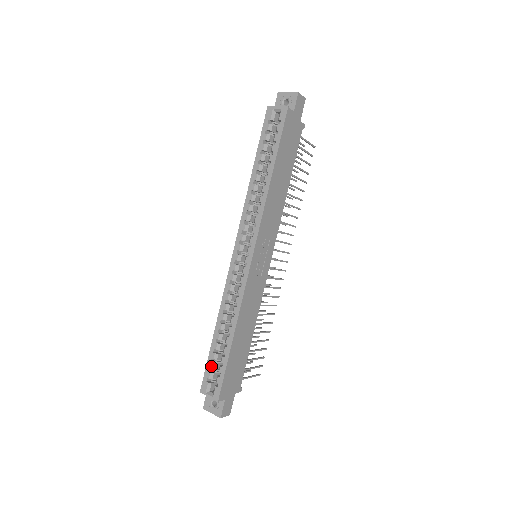
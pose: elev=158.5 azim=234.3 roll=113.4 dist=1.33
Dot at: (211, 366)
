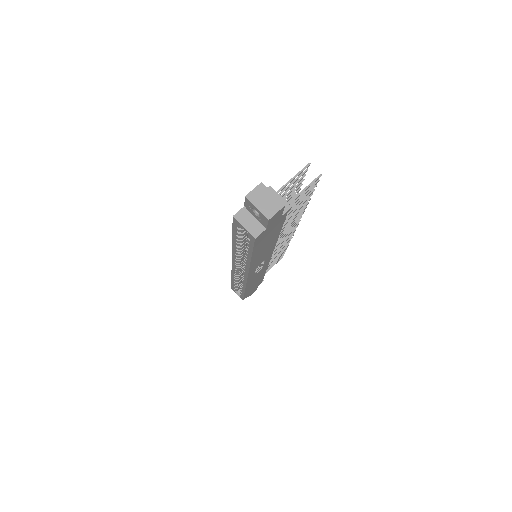
Dot at: occluded
